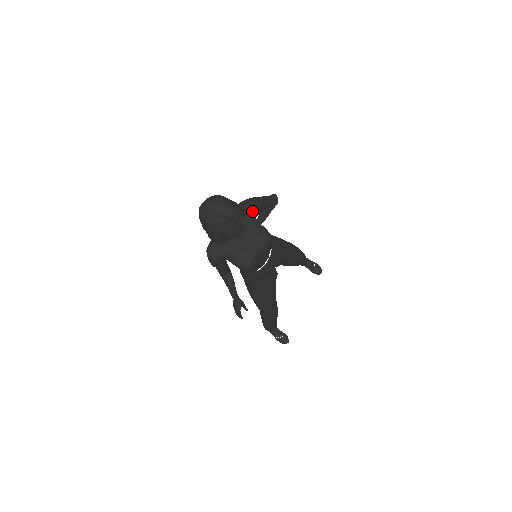
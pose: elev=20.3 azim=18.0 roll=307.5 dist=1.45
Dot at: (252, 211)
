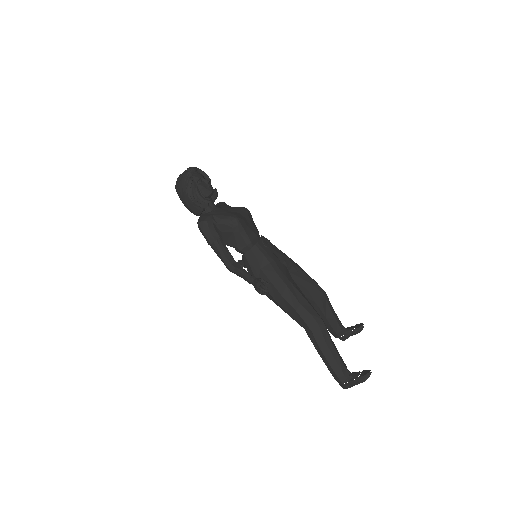
Dot at: (224, 204)
